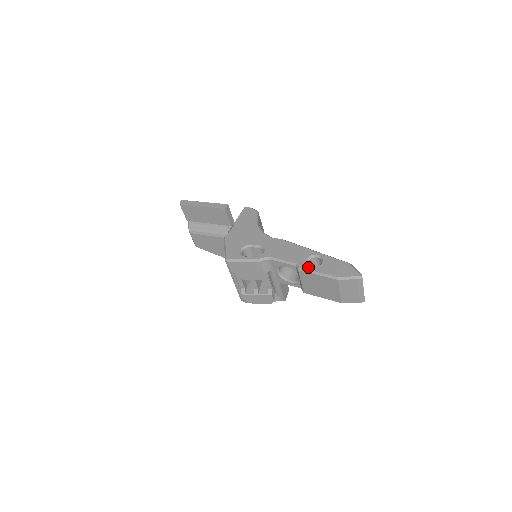
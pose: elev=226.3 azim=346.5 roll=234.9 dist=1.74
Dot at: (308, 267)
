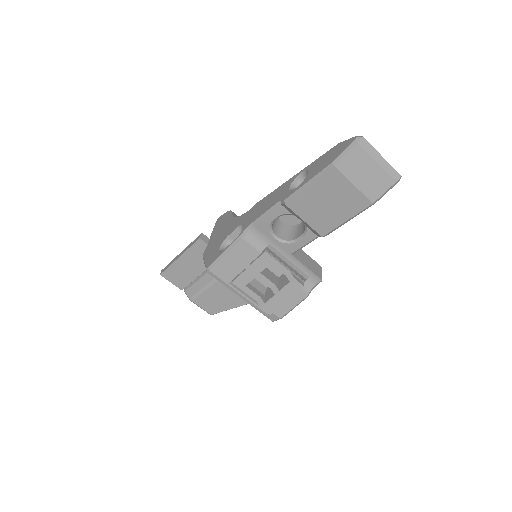
Dot at: (293, 190)
